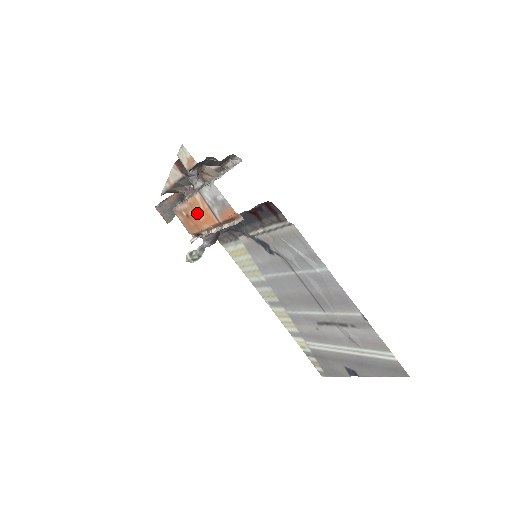
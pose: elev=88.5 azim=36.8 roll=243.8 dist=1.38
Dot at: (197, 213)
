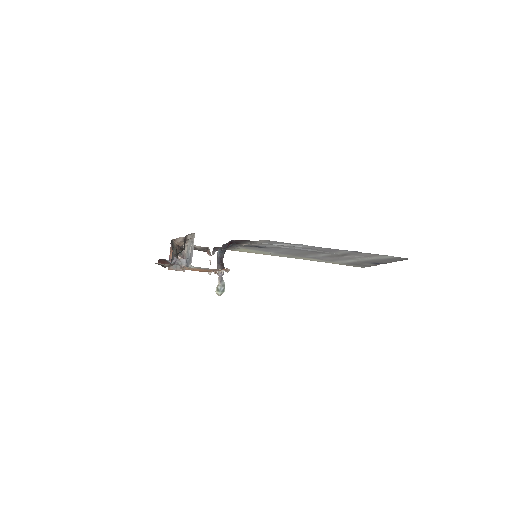
Dot at: occluded
